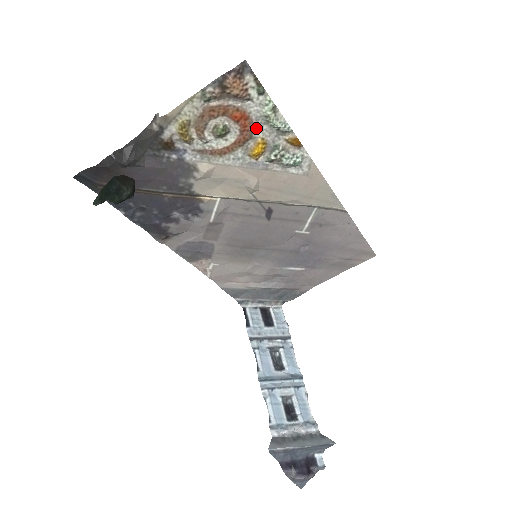
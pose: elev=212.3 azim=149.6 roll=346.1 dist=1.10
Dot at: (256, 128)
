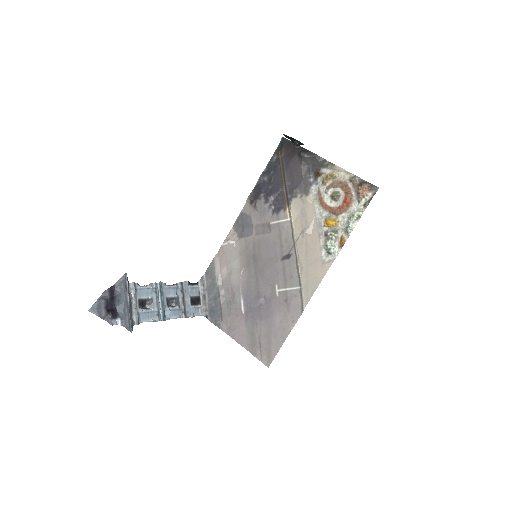
Dot at: (344, 215)
